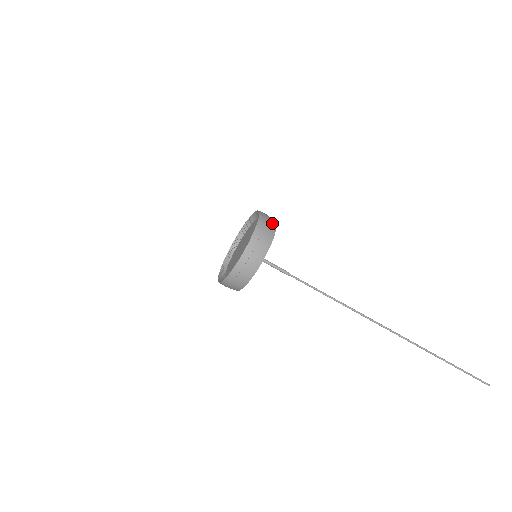
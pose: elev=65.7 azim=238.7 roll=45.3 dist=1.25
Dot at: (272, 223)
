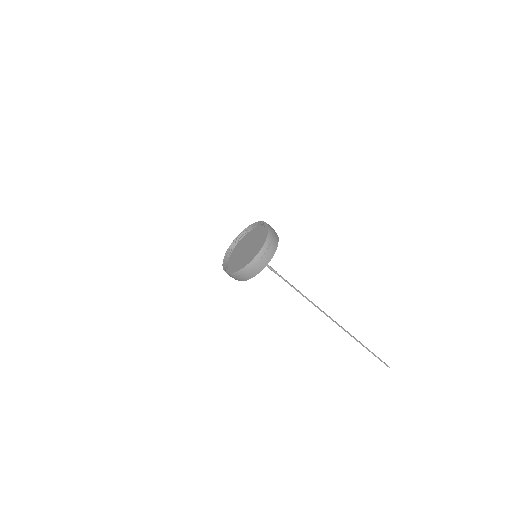
Dot at: (269, 256)
